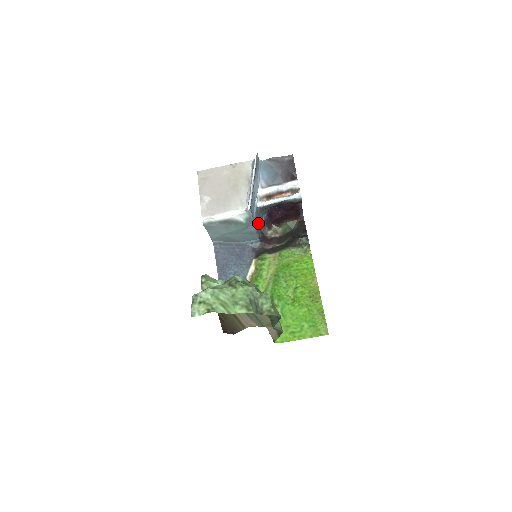
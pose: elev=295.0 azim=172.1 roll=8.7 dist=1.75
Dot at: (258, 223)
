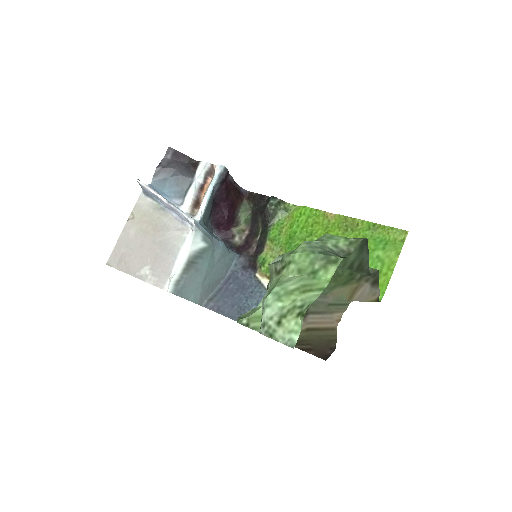
Dot at: occluded
